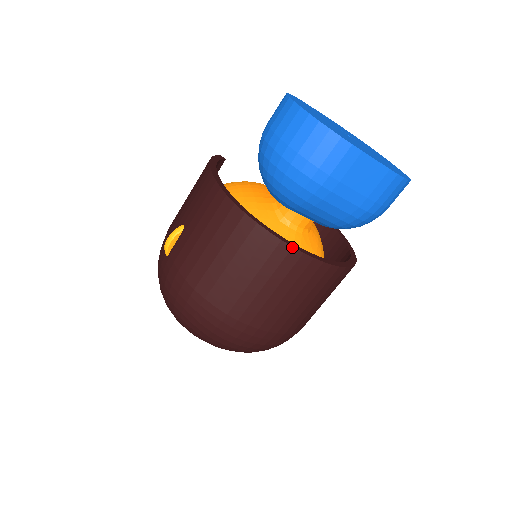
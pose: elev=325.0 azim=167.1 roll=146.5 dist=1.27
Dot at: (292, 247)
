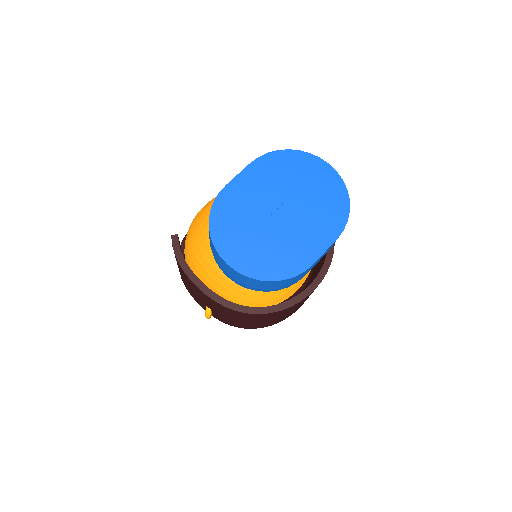
Dot at: occluded
